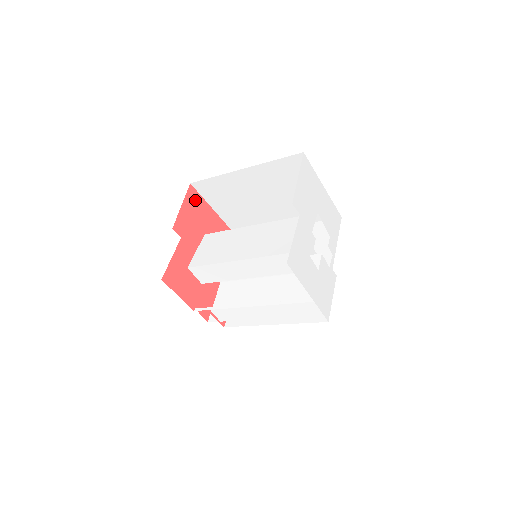
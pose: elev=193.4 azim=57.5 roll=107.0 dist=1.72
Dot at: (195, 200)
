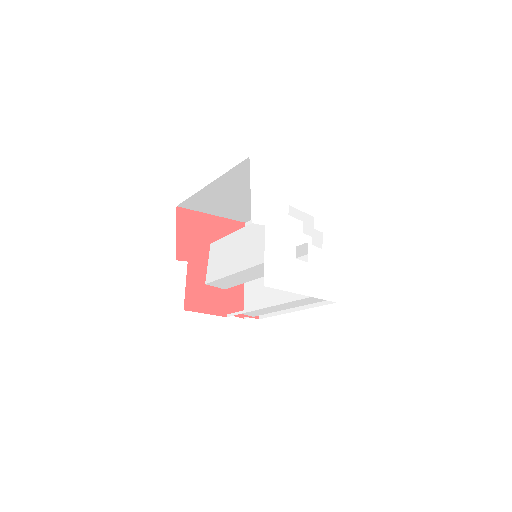
Dot at: (188, 218)
